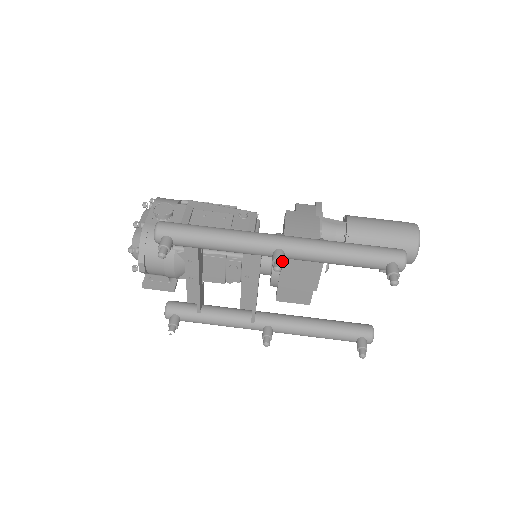
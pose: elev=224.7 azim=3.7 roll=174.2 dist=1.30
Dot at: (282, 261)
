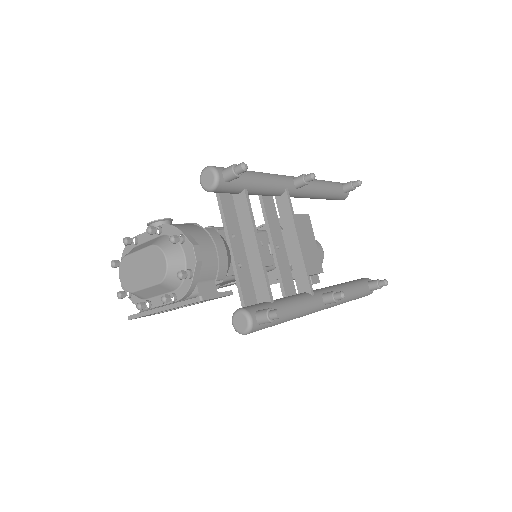
Dot at: occluded
